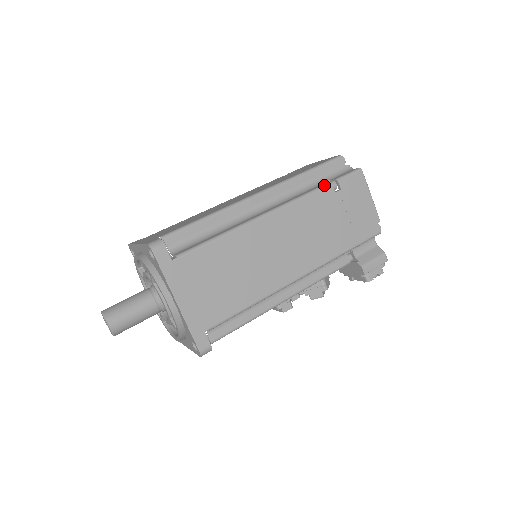
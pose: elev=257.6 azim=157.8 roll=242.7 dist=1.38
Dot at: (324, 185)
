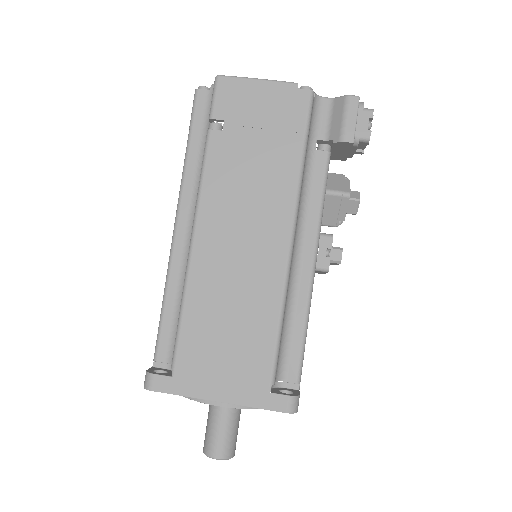
Dot at: occluded
